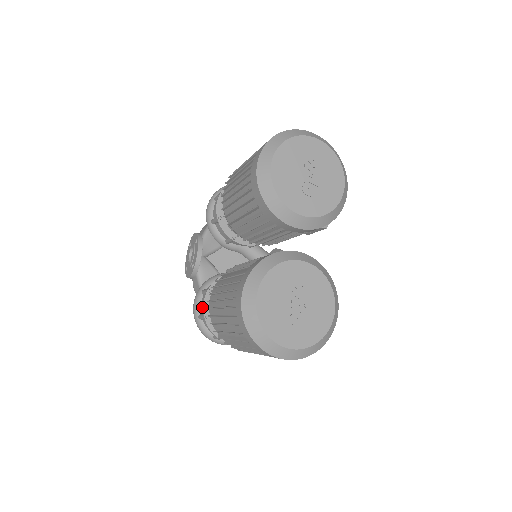
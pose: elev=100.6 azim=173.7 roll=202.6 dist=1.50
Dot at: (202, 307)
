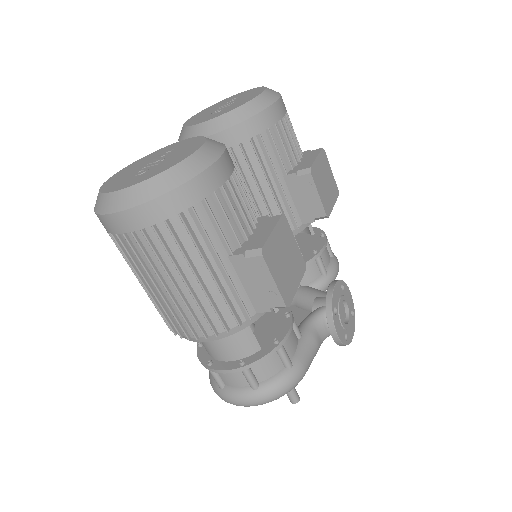
Dot at: occluded
